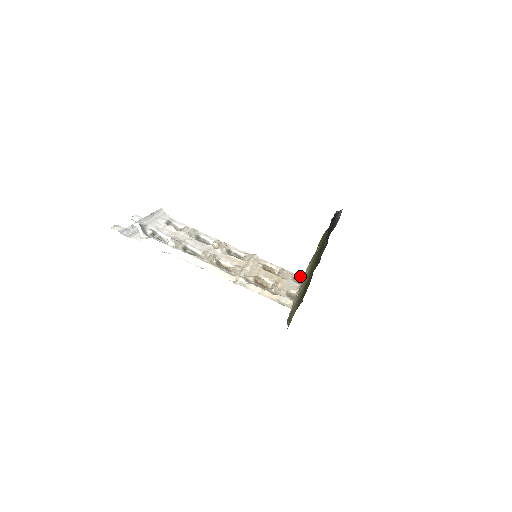
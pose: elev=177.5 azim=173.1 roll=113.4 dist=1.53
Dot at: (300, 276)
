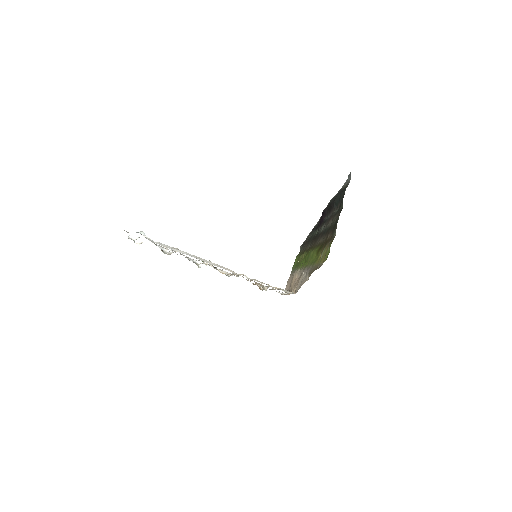
Dot at: (281, 293)
